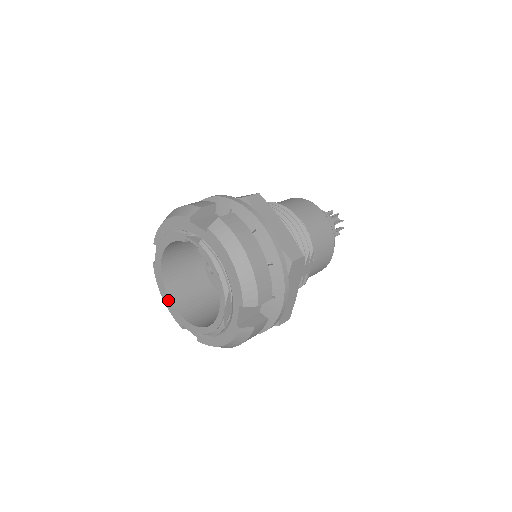
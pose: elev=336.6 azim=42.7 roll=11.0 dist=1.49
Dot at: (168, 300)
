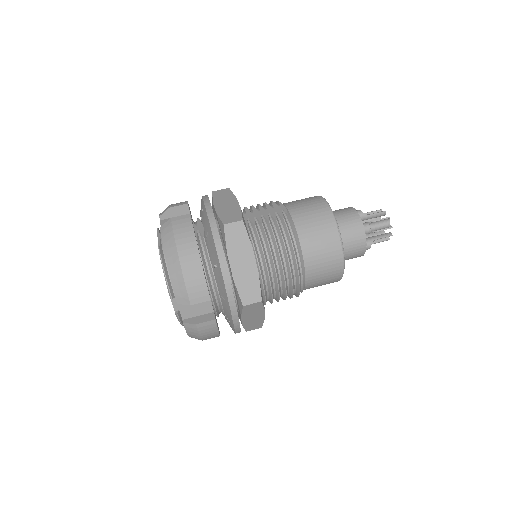
Dot at: occluded
